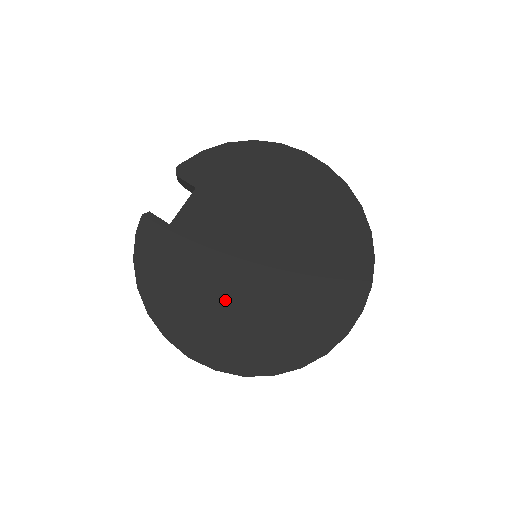
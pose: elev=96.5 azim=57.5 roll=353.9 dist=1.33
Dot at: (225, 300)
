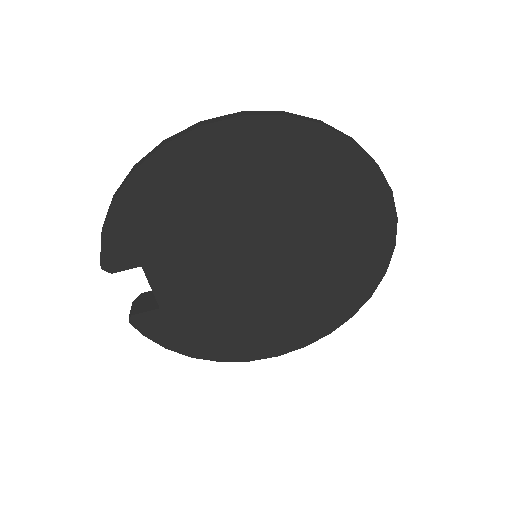
Dot at: (267, 311)
